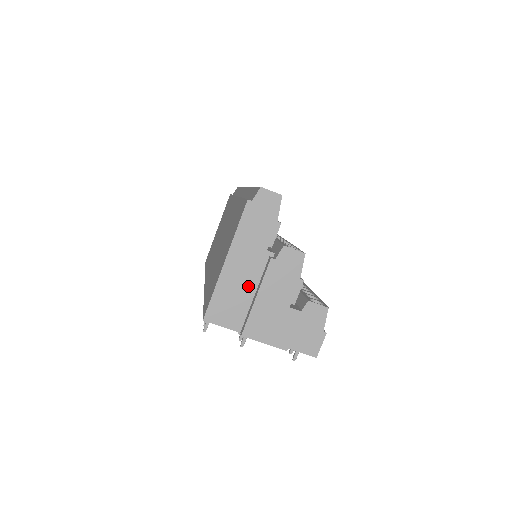
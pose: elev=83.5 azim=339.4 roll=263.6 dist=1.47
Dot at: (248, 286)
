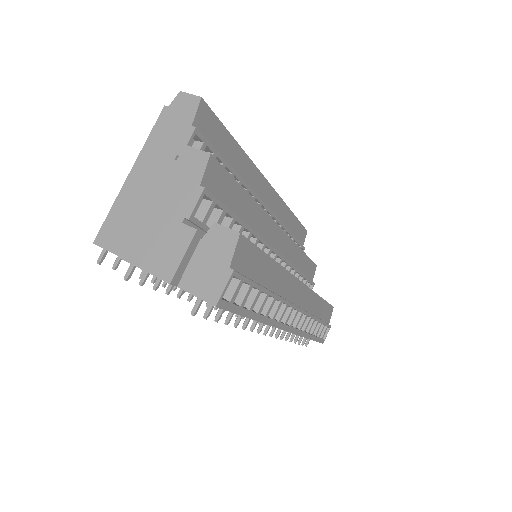
Dot at: (147, 202)
